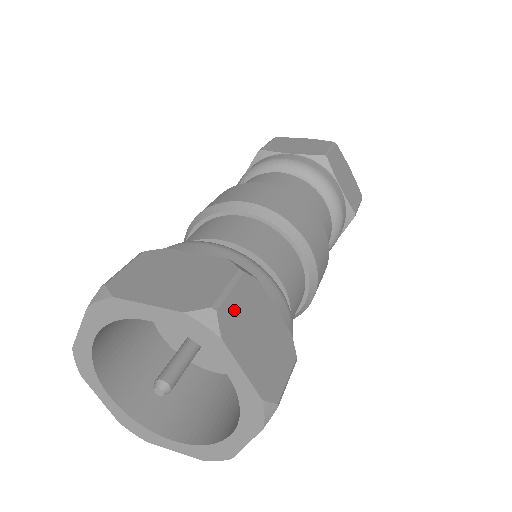
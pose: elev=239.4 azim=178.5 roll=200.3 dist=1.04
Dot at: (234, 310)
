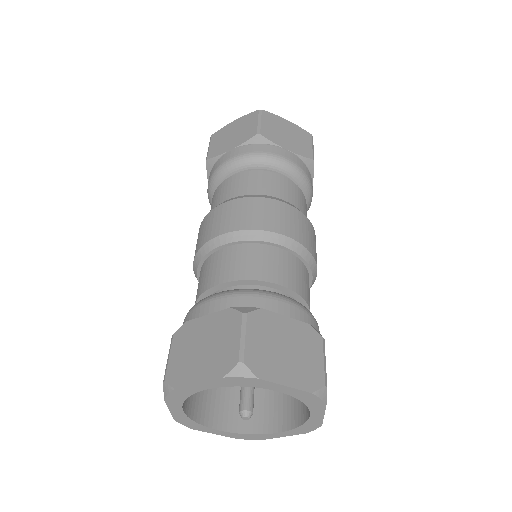
Dot at: (256, 349)
